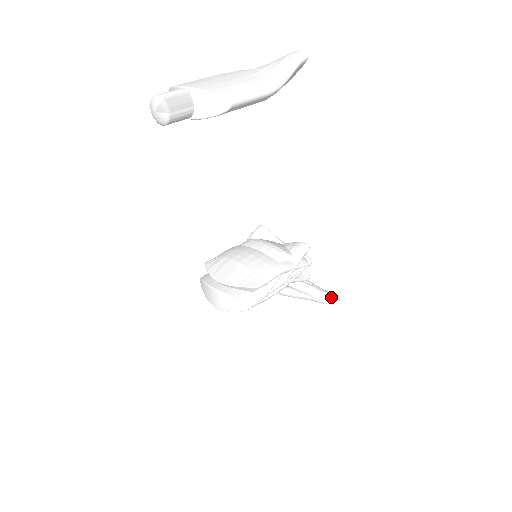
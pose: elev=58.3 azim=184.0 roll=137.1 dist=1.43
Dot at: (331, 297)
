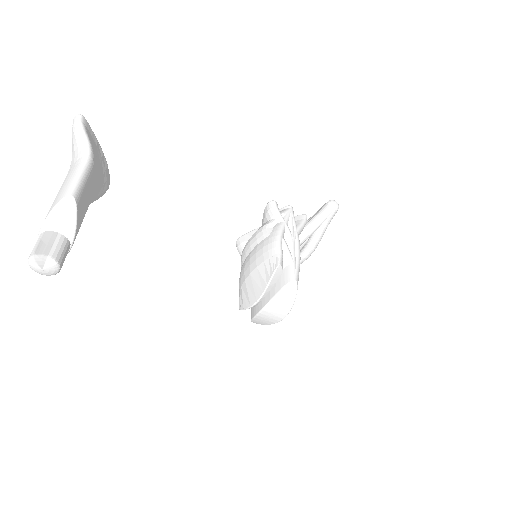
Dot at: (333, 201)
